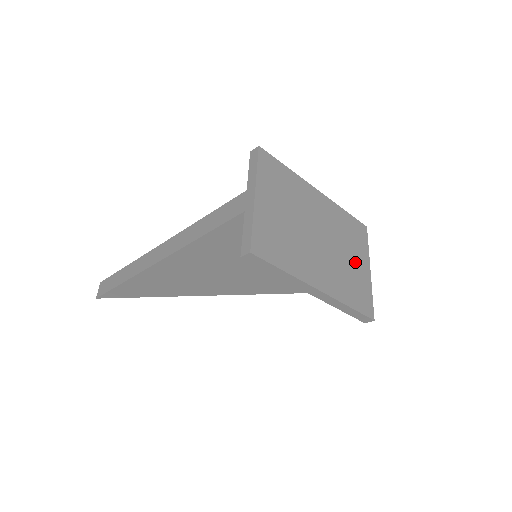
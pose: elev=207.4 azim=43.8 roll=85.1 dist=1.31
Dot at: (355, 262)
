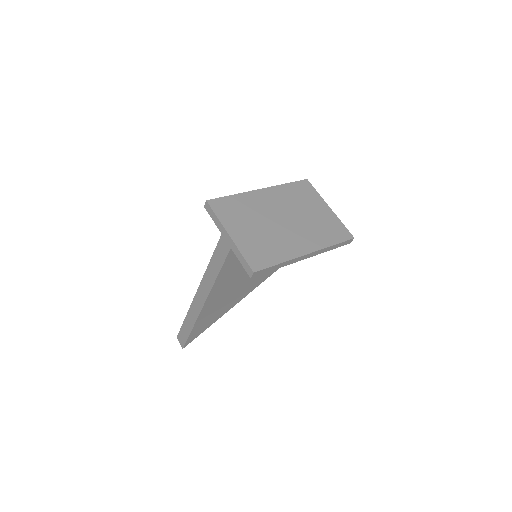
Dot at: (316, 212)
